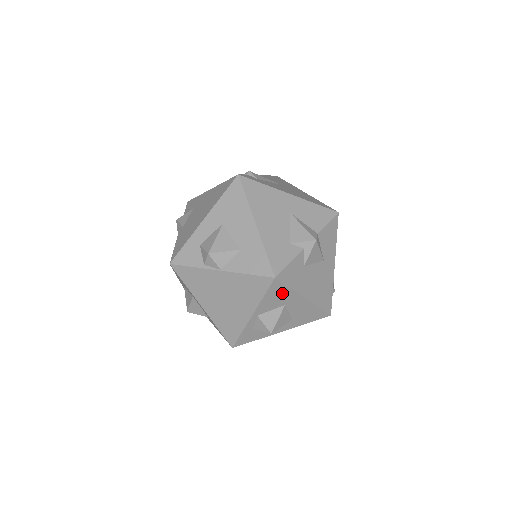
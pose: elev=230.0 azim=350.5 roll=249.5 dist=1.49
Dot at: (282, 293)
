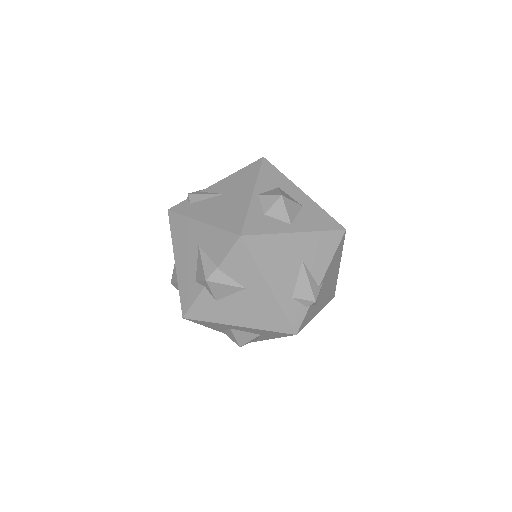
Dot at: (210, 323)
